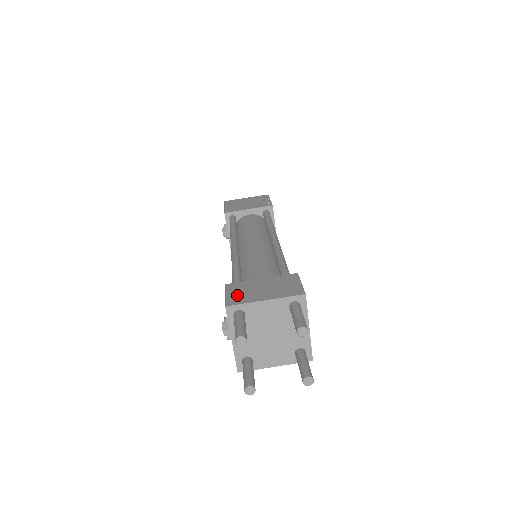
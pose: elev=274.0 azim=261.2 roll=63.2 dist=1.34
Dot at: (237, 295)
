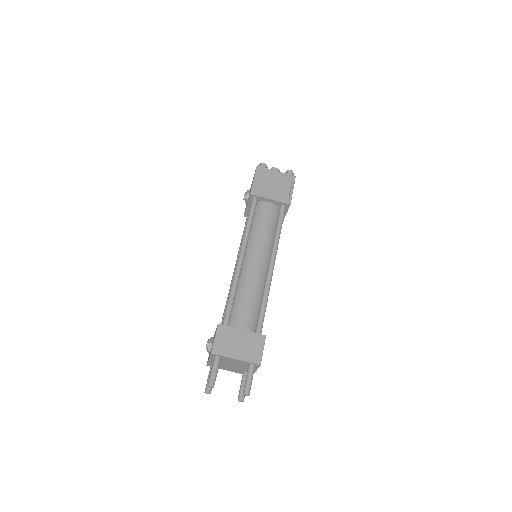
Dot at: (221, 343)
